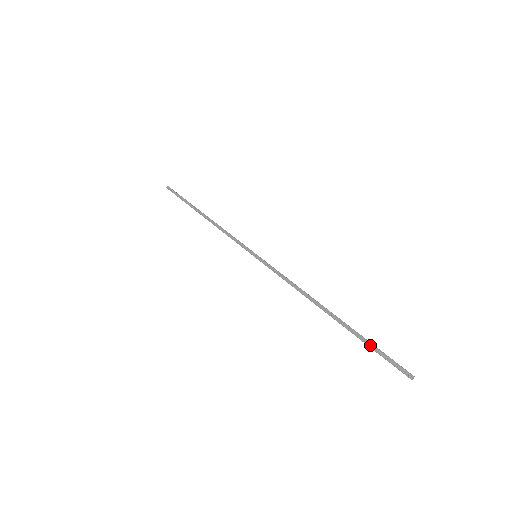
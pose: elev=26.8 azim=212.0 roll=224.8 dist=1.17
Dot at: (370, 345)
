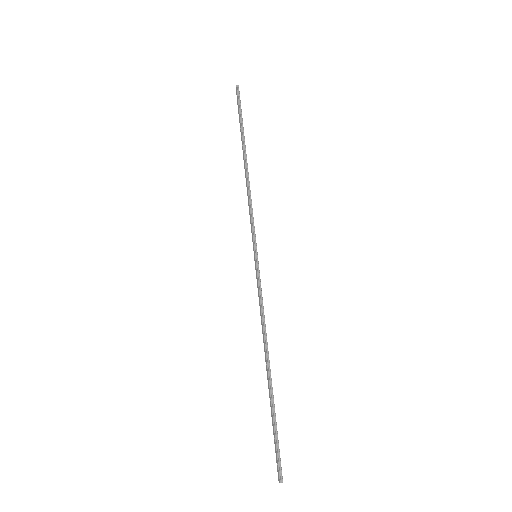
Dot at: (273, 429)
